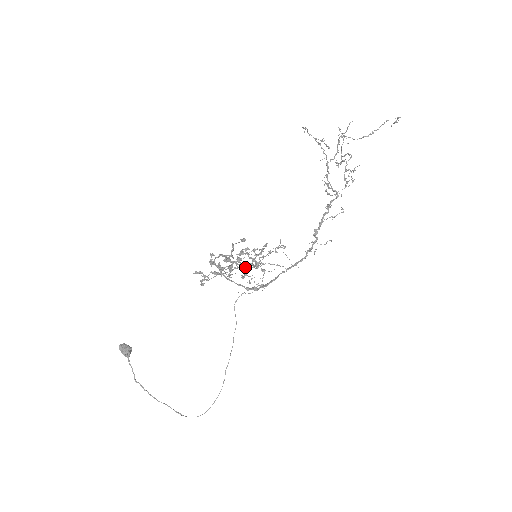
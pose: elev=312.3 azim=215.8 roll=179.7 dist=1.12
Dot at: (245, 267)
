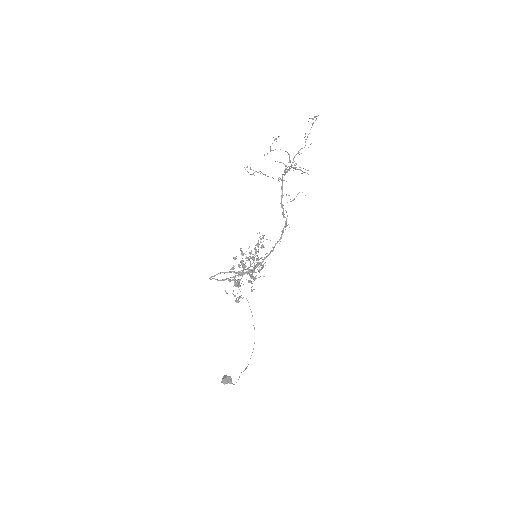
Dot at: (261, 269)
